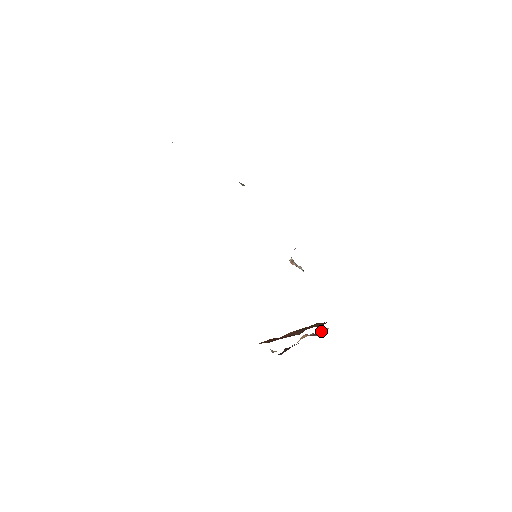
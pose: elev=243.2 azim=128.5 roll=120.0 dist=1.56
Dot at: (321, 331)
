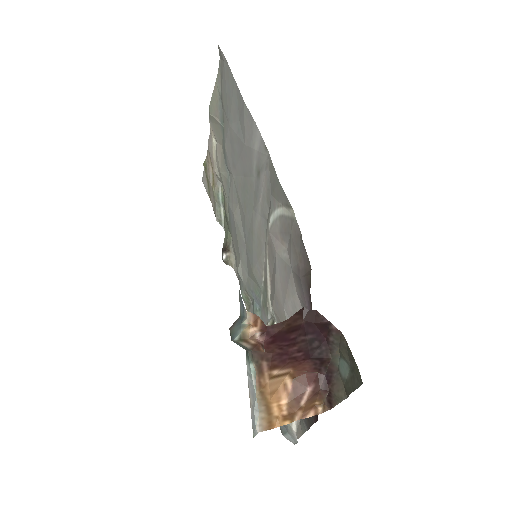
Dot at: (309, 405)
